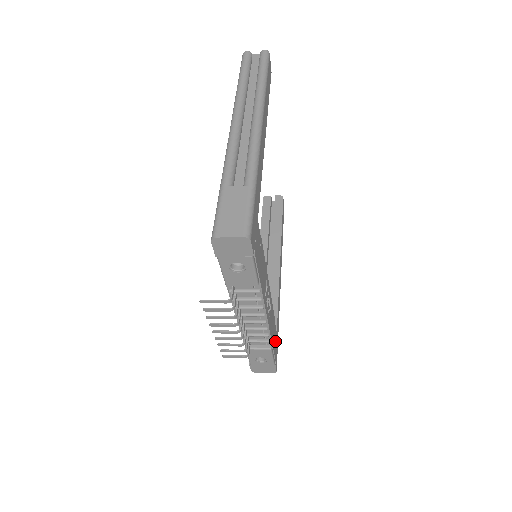
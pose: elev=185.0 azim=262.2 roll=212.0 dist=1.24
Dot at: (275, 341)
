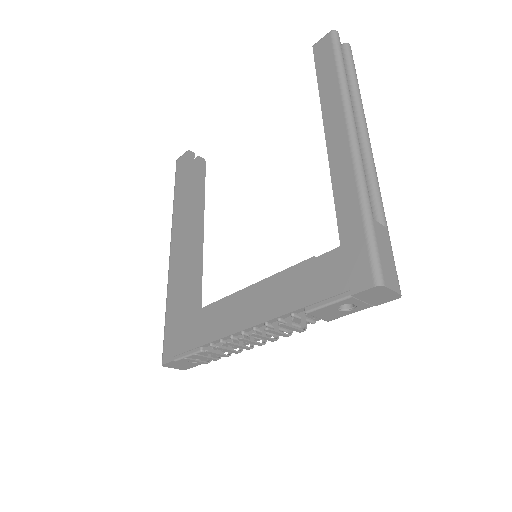
Dot at: occluded
